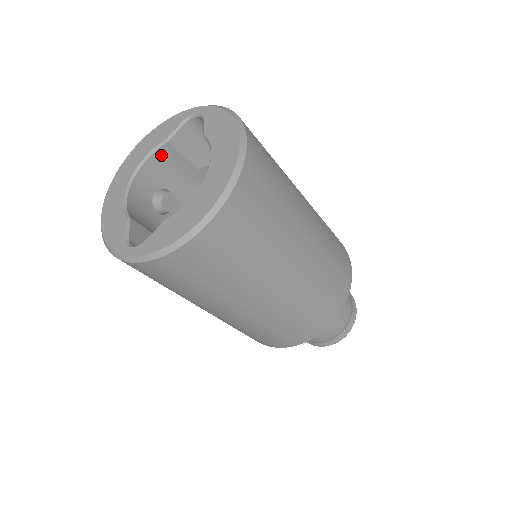
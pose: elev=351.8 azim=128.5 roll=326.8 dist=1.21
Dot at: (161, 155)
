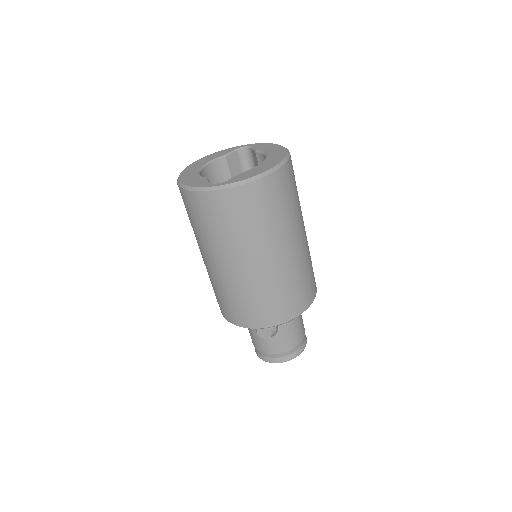
Dot at: (218, 164)
